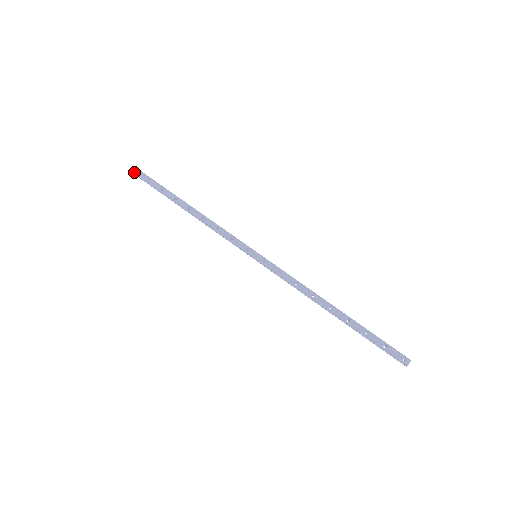
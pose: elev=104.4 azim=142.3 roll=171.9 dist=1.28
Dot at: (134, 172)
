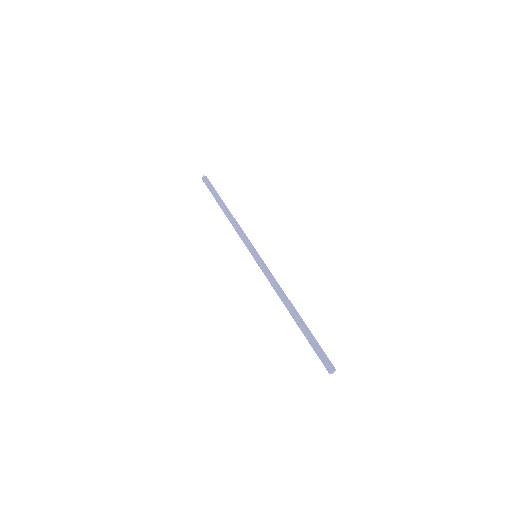
Dot at: occluded
